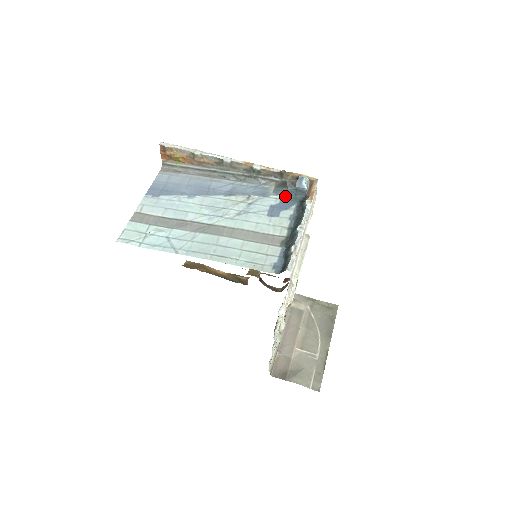
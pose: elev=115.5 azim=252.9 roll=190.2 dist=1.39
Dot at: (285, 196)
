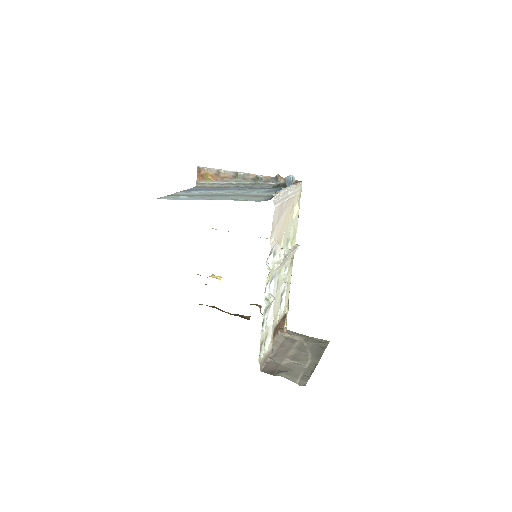
Dot at: (278, 189)
